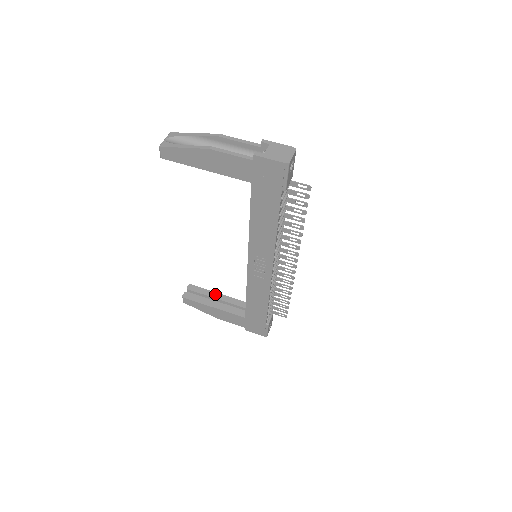
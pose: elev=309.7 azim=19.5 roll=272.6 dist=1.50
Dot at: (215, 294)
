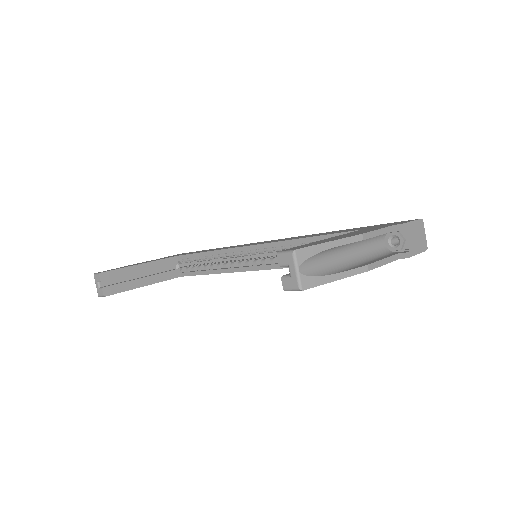
Dot at: (137, 268)
